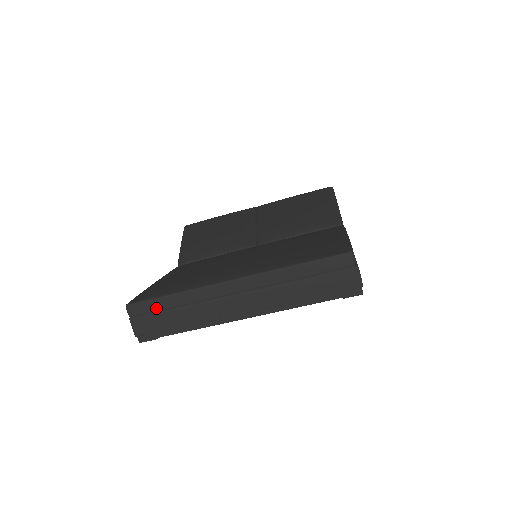
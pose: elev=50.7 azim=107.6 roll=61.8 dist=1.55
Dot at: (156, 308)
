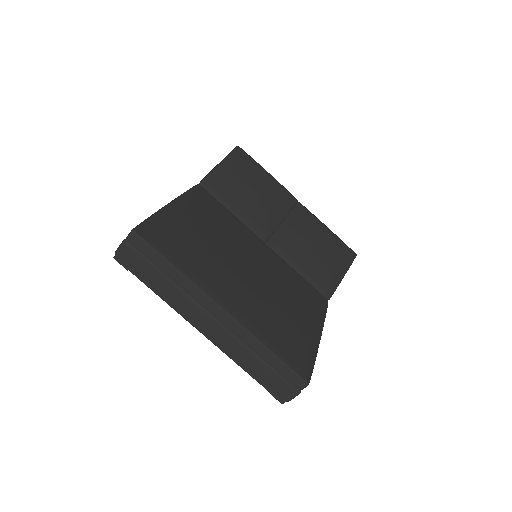
Dot at: (152, 258)
